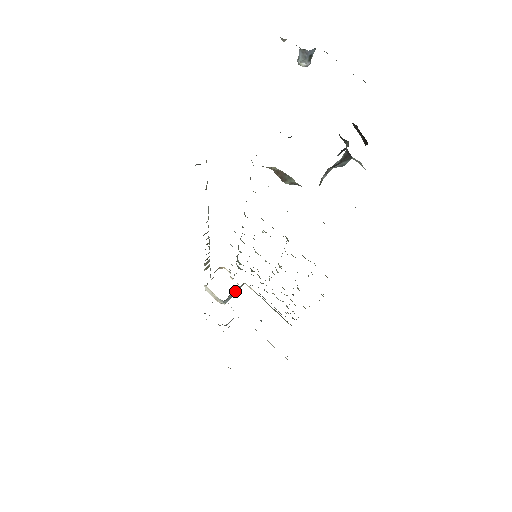
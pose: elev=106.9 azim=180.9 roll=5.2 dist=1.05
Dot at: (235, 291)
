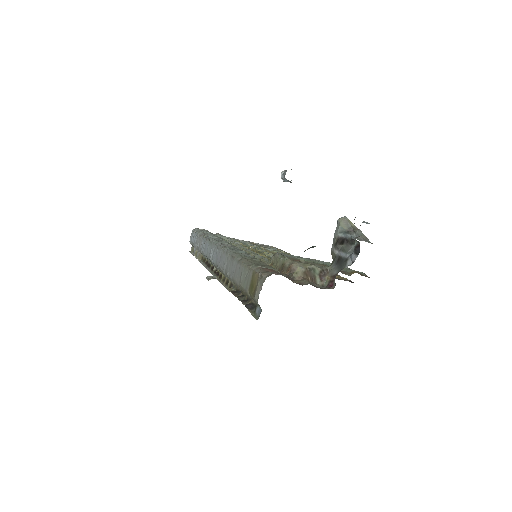
Dot at: occluded
